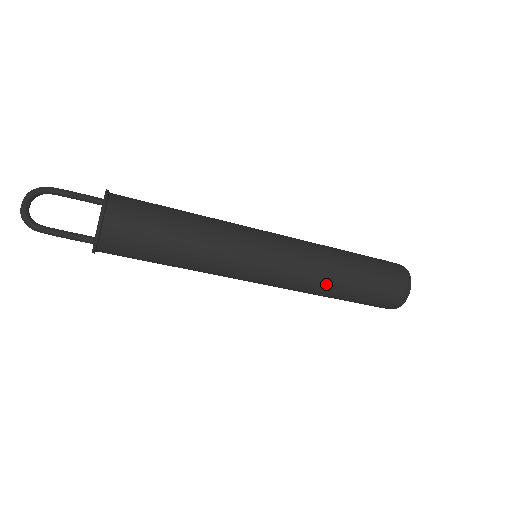
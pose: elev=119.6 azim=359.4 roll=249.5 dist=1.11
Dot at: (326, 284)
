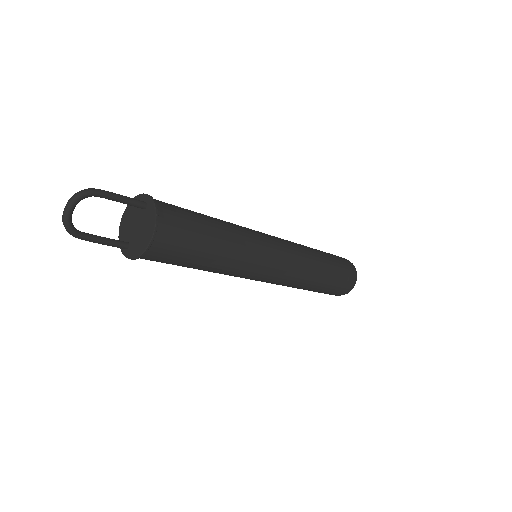
Dot at: (296, 287)
